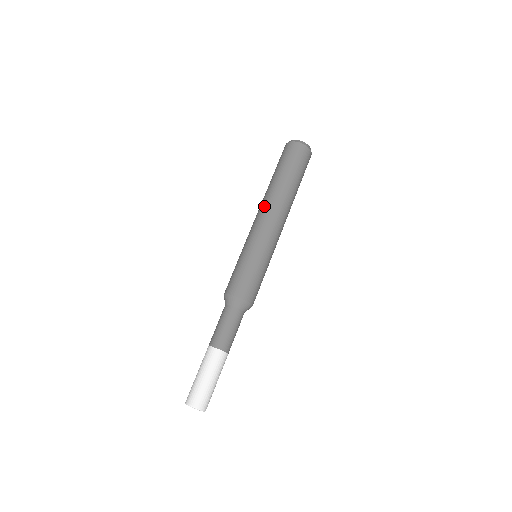
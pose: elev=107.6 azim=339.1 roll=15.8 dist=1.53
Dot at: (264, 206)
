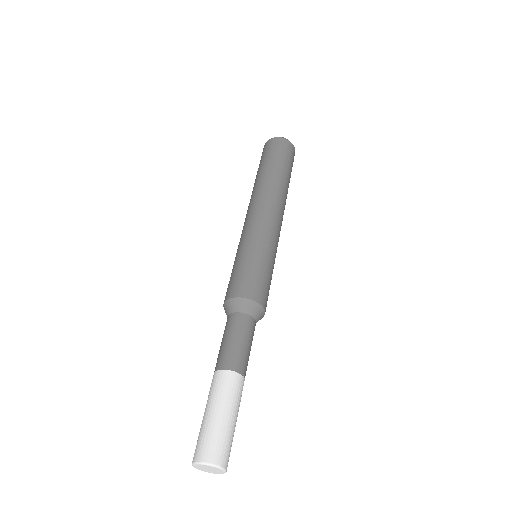
Dot at: occluded
